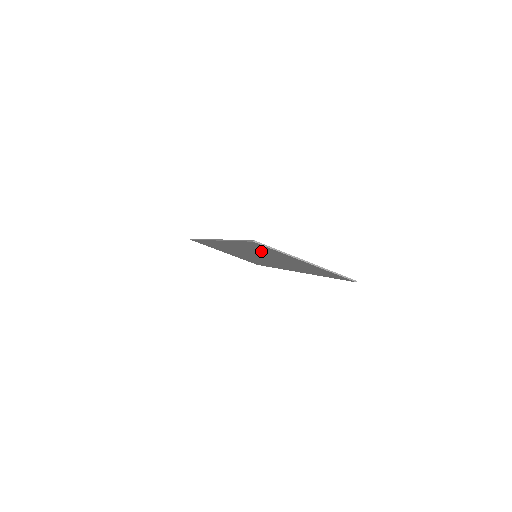
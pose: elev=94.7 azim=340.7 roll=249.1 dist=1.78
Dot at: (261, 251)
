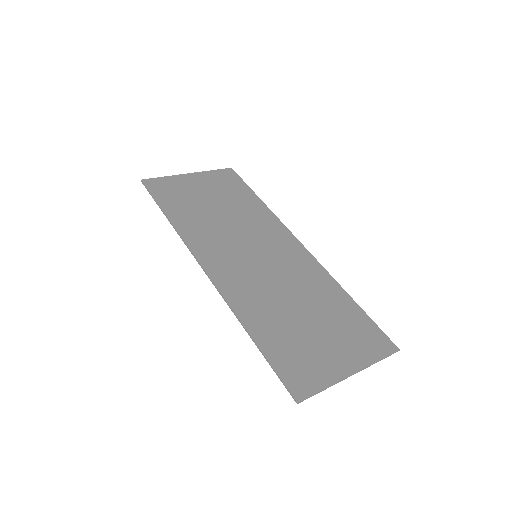
Dot at: (285, 332)
